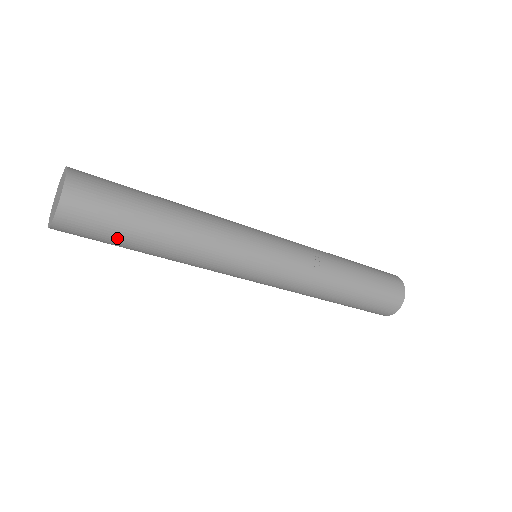
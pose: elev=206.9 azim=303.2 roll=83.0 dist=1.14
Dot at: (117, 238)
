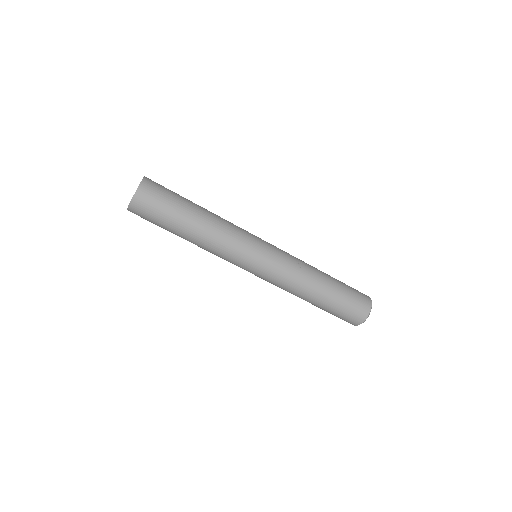
Dot at: (165, 220)
